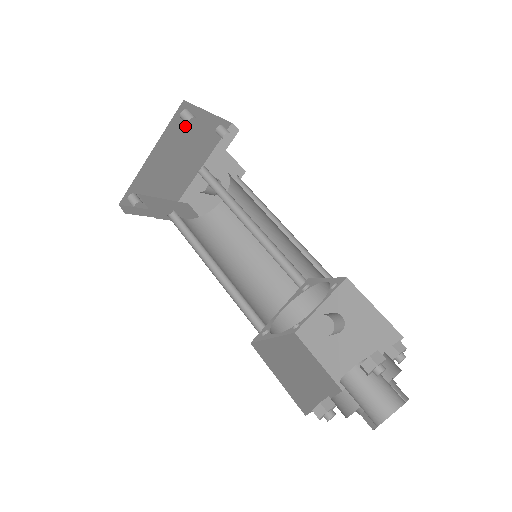
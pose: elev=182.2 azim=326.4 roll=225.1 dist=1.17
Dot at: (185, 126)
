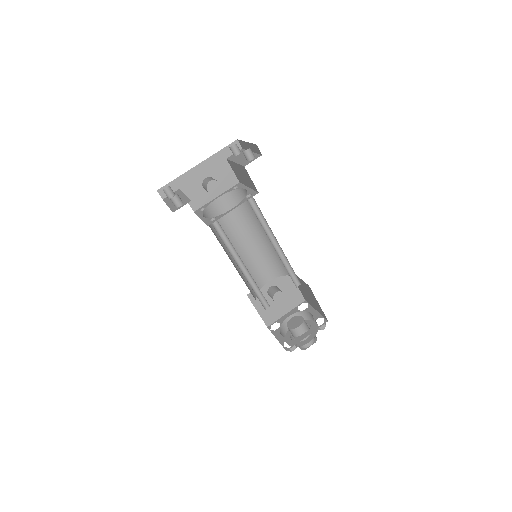
Dot at: occluded
